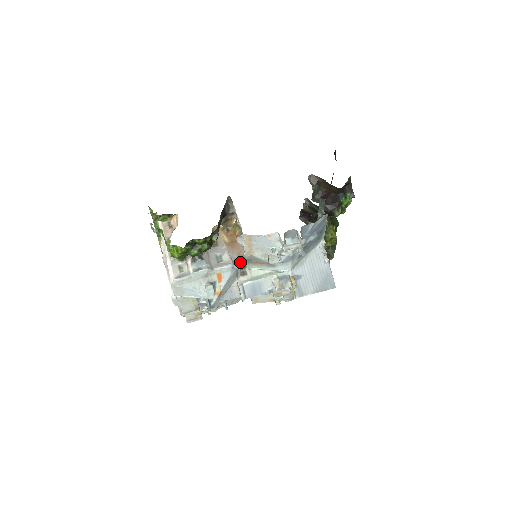
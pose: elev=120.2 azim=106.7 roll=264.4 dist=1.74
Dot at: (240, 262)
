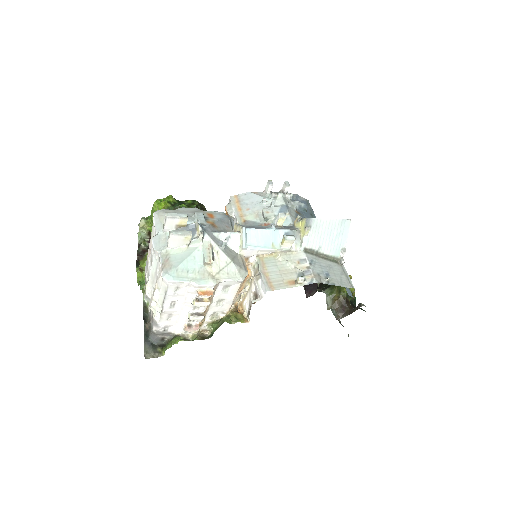
Dot at: occluded
